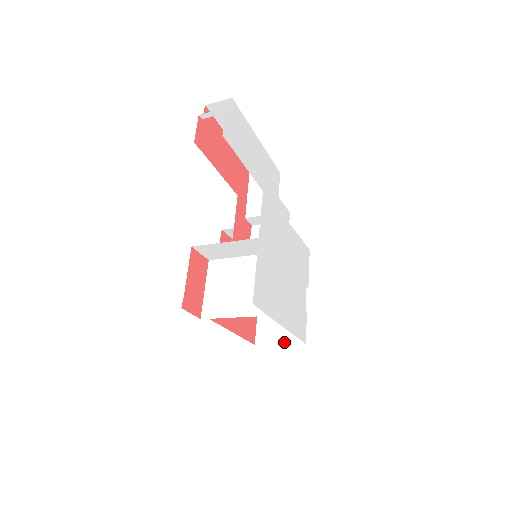
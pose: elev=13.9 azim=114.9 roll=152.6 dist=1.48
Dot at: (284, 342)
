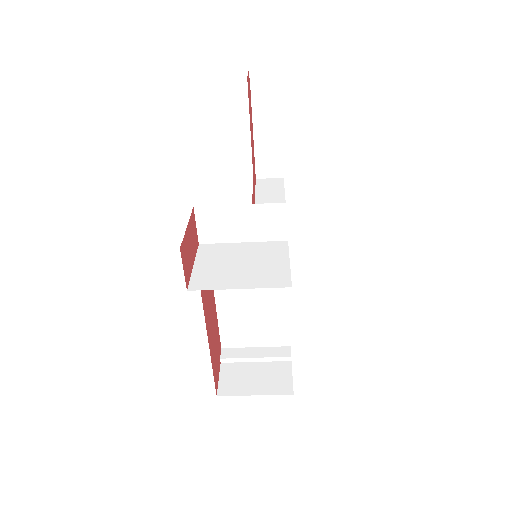
Dot at: (262, 392)
